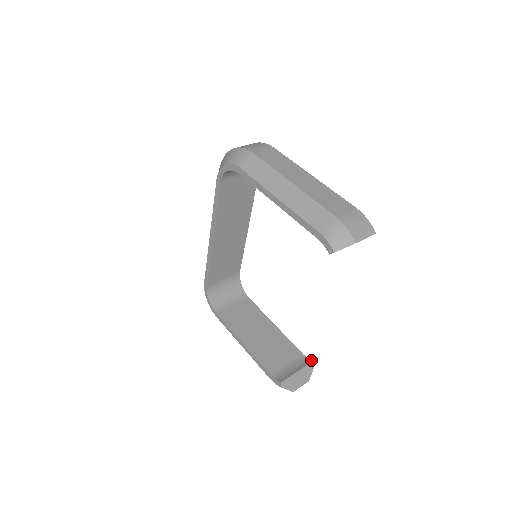
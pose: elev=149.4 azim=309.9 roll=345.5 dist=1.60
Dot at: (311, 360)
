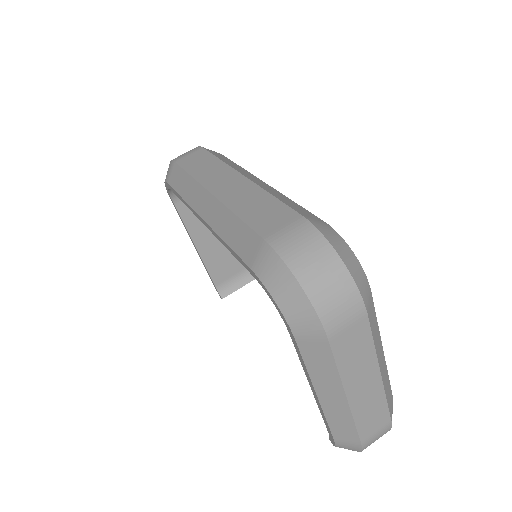
Dot at: occluded
